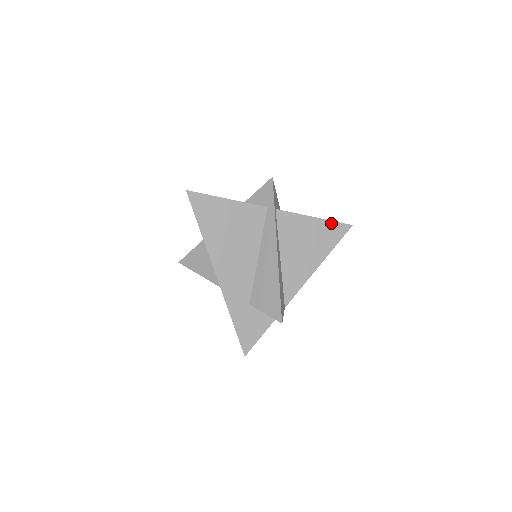
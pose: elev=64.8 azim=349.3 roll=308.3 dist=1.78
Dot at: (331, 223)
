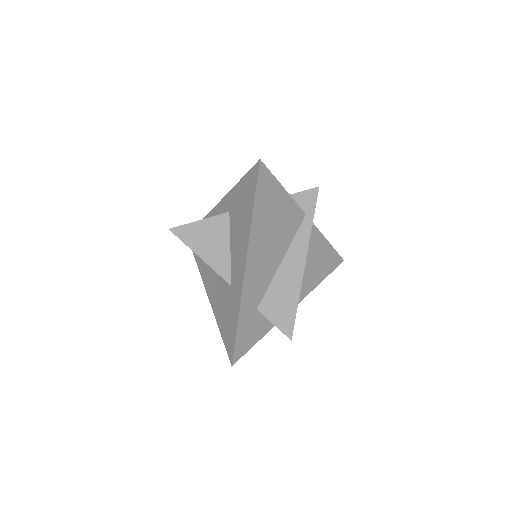
Dot at: (334, 252)
